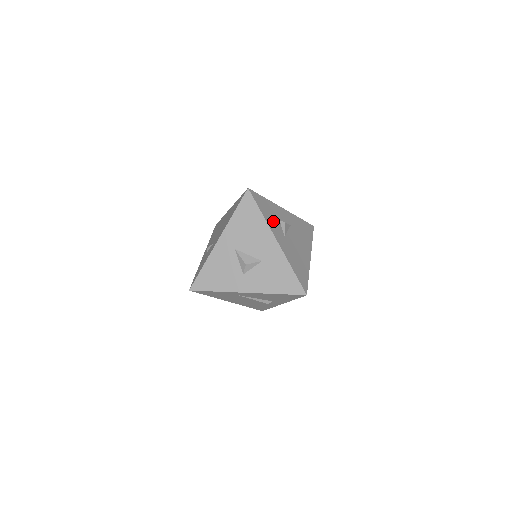
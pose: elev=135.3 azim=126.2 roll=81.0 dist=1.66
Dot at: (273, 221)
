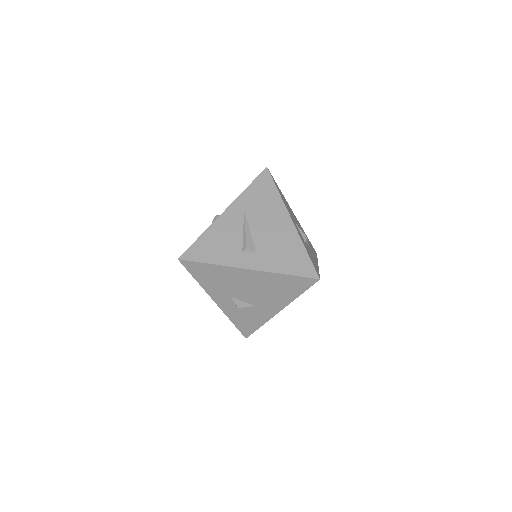
Dot at: (312, 256)
